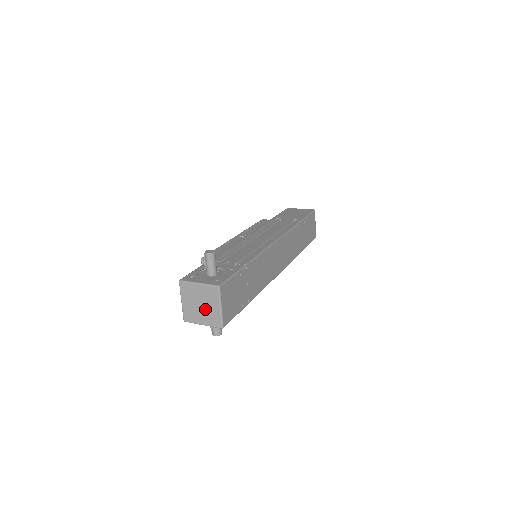
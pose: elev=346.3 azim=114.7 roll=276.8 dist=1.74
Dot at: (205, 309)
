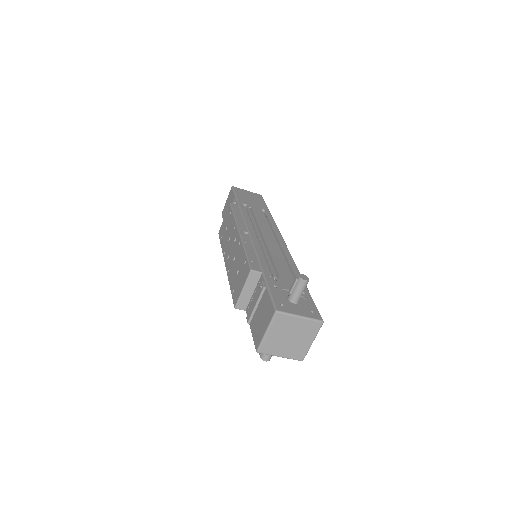
Dot at: (293, 342)
